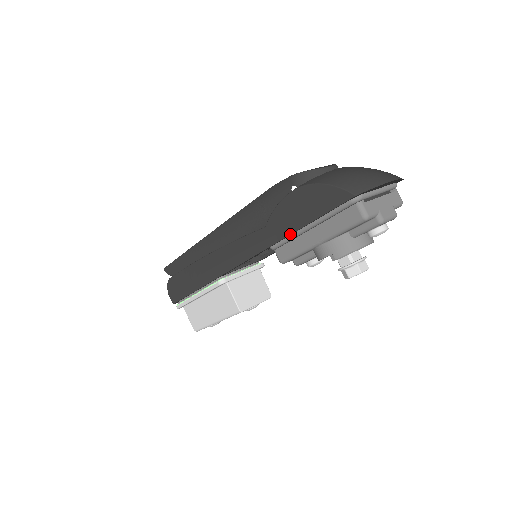
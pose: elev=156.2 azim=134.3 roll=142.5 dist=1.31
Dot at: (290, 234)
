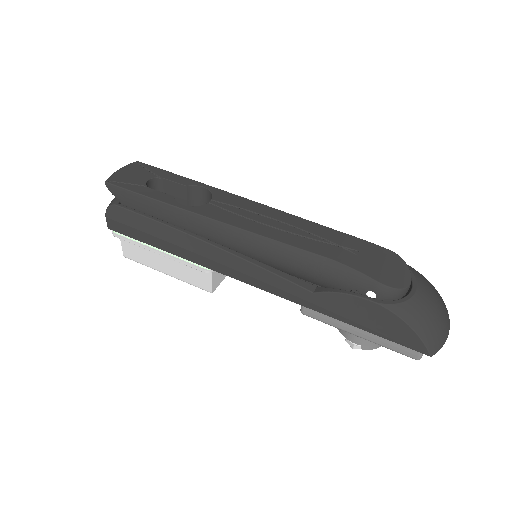
Dot at: (339, 320)
